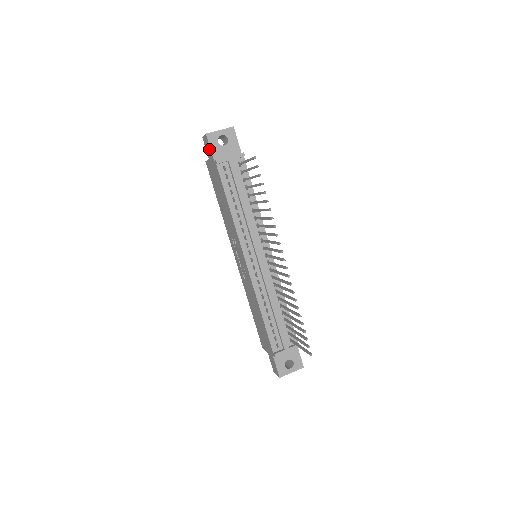
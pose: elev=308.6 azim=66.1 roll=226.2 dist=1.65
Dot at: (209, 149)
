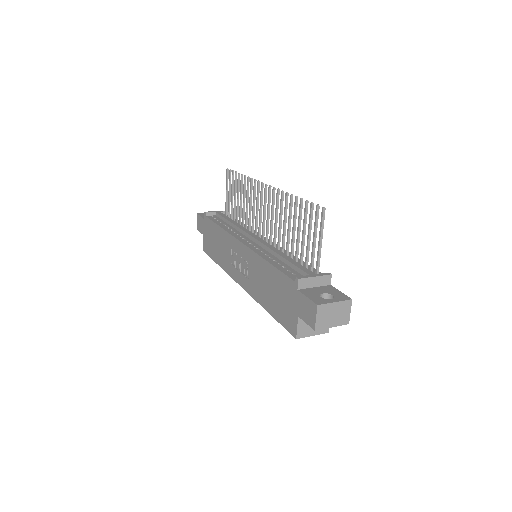
Dot at: (200, 220)
